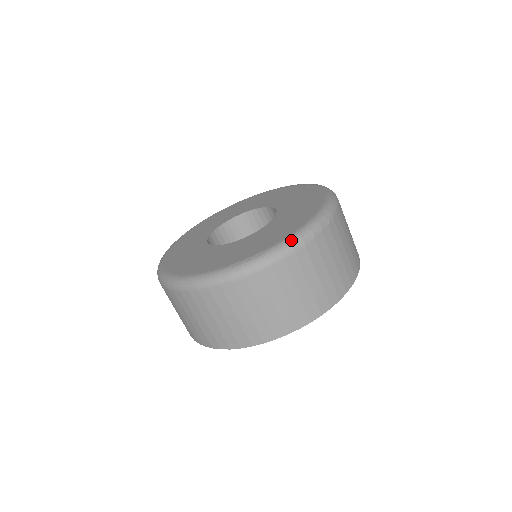
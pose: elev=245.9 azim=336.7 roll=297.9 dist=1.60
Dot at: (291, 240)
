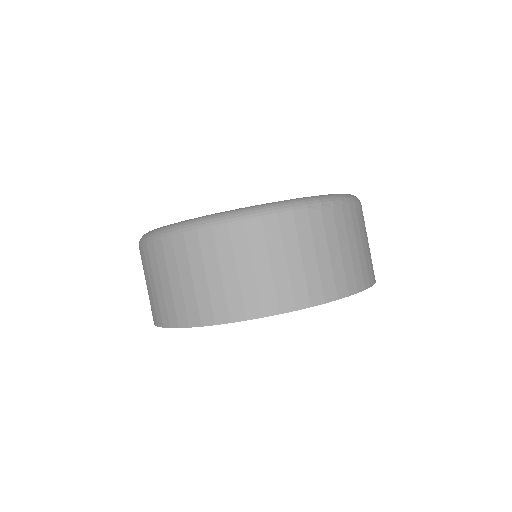
Dot at: (292, 201)
